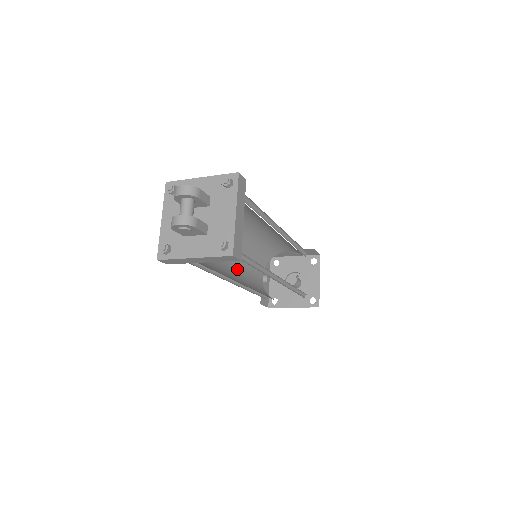
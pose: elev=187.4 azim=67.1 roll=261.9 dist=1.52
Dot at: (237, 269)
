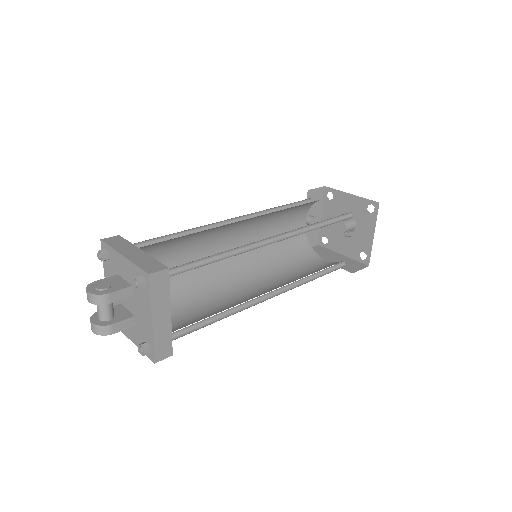
Dot at: occluded
